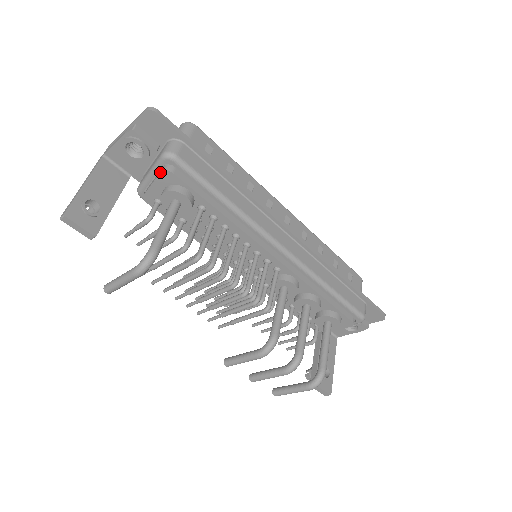
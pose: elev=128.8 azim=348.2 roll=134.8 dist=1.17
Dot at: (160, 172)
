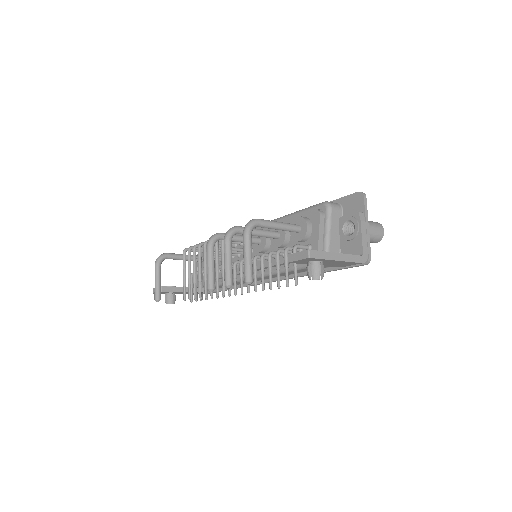
Dot at: occluded
